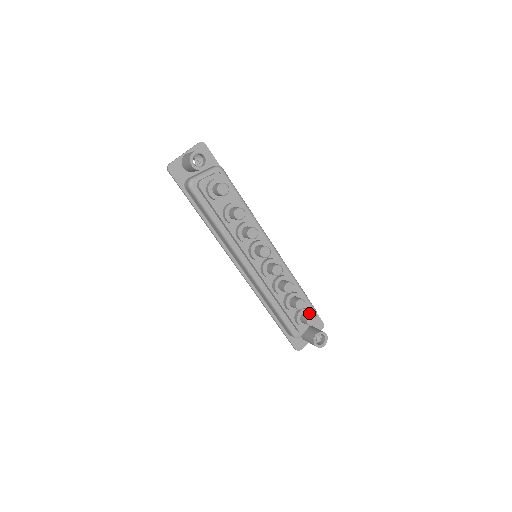
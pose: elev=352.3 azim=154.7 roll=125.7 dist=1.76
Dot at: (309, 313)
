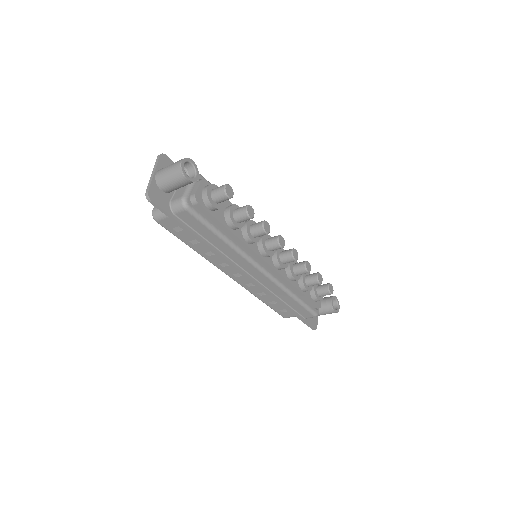
Dot at: occluded
